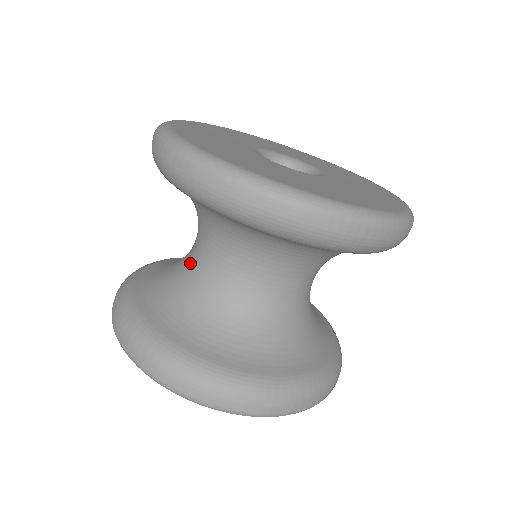
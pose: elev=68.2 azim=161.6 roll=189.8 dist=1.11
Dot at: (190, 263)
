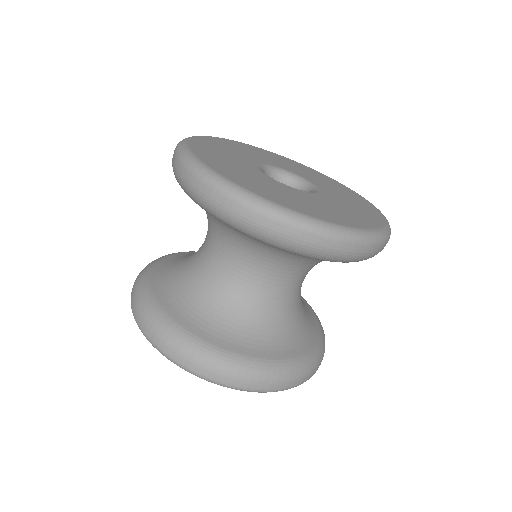
Dot at: (217, 279)
